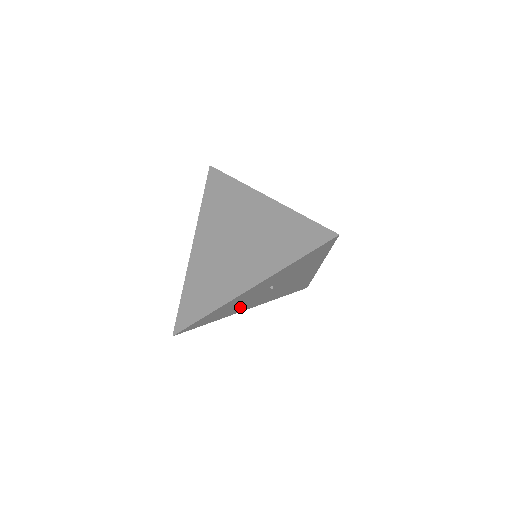
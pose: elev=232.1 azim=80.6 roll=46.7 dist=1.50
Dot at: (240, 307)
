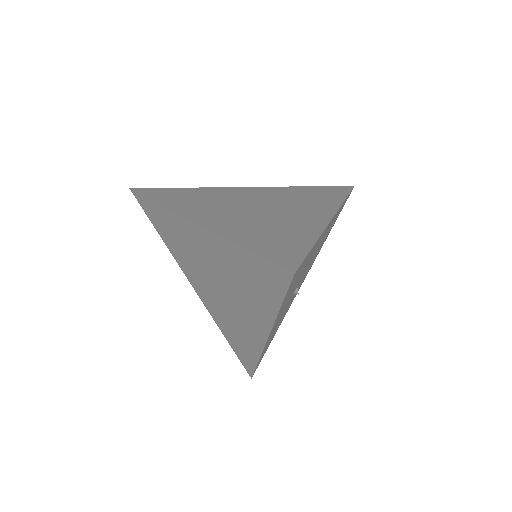
Dot at: occluded
